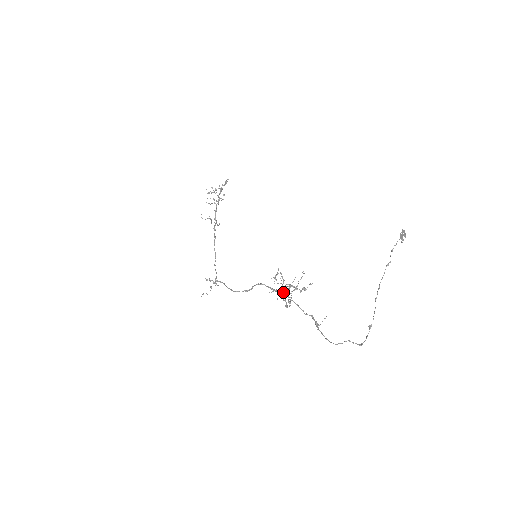
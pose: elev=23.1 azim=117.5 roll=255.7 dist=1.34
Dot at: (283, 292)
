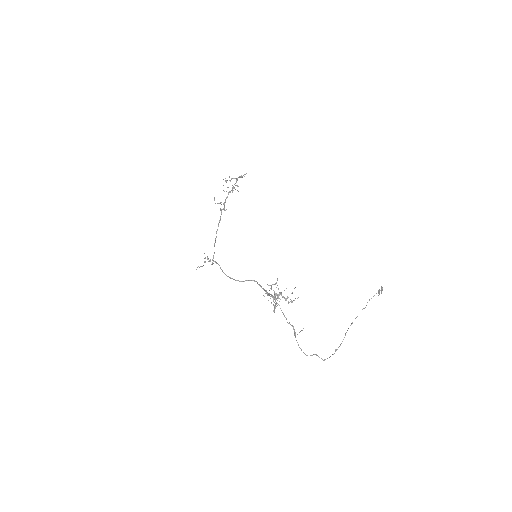
Dot at: (274, 298)
